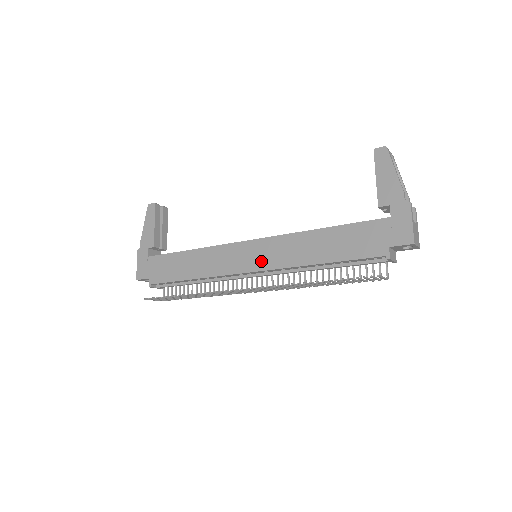
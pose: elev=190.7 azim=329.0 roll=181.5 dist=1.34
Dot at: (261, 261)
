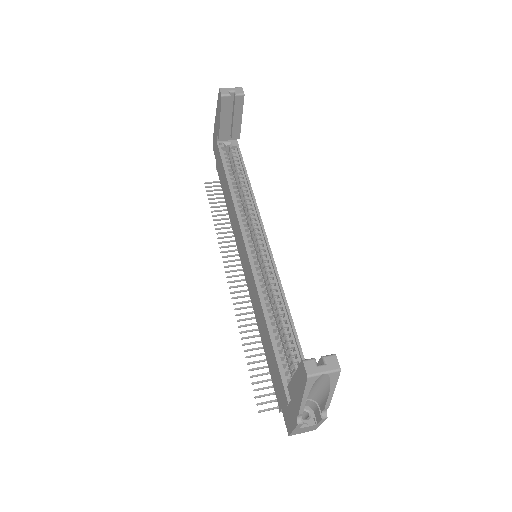
Dot at: (246, 274)
